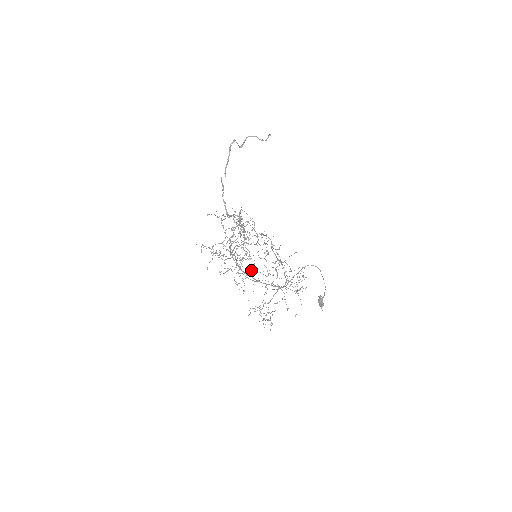
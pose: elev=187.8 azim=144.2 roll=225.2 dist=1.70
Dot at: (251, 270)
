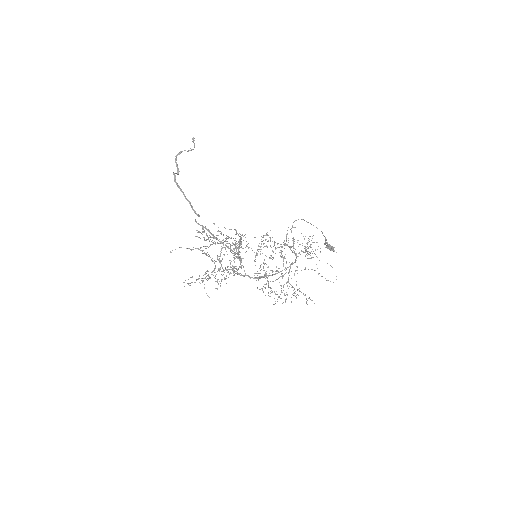
Dot at: (265, 272)
